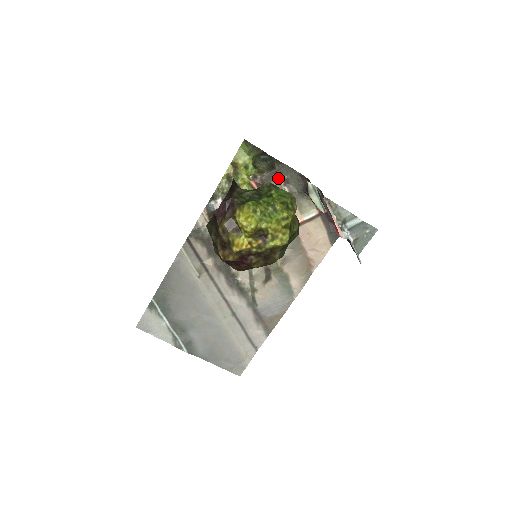
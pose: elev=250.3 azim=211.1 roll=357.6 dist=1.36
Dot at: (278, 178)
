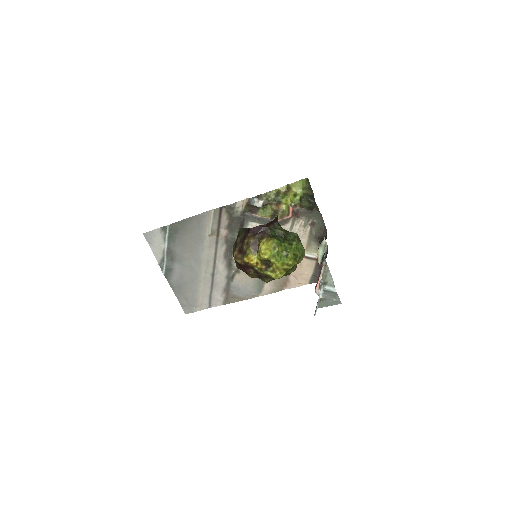
Dot at: (309, 217)
